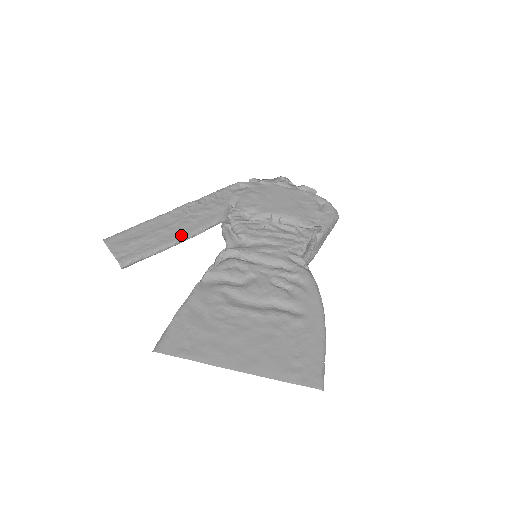
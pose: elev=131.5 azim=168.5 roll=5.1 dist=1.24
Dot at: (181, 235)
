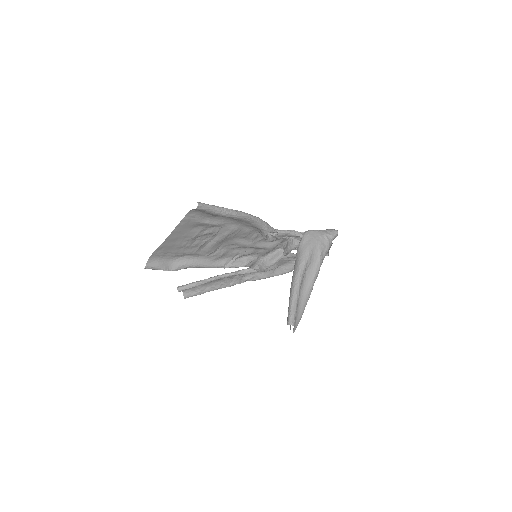
Dot at: (223, 275)
